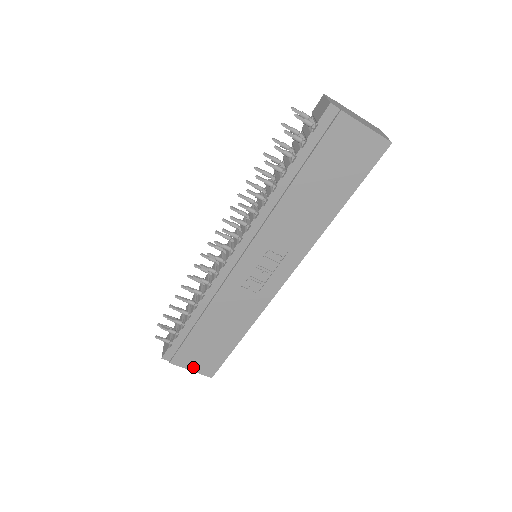
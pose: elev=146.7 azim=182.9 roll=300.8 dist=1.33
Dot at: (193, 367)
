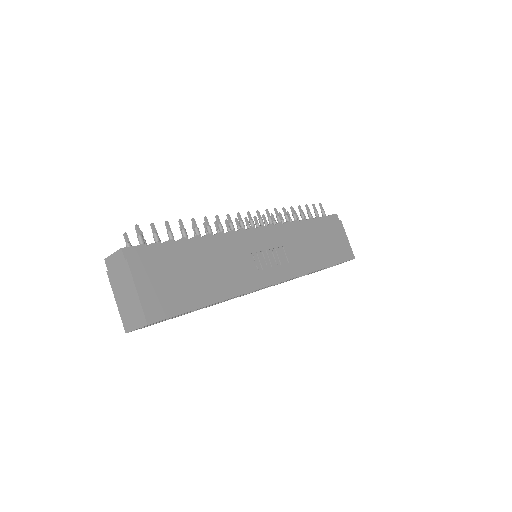
Dot at: (144, 290)
